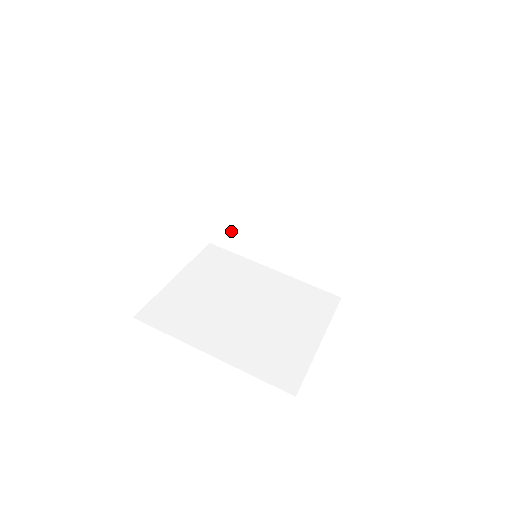
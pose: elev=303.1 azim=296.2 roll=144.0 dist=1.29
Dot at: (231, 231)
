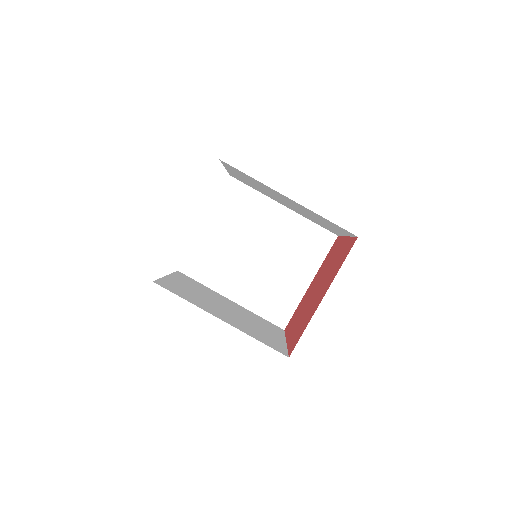
Dot at: (245, 182)
